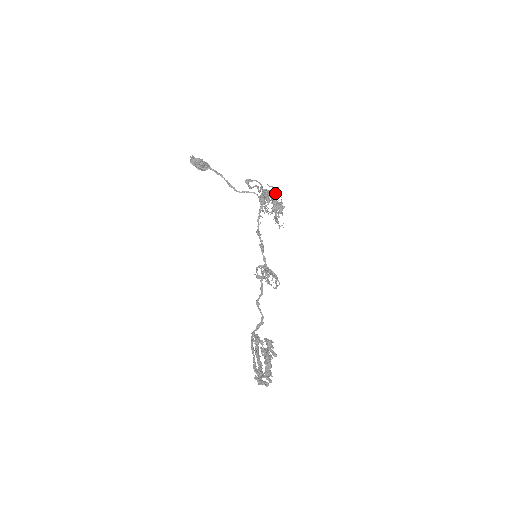
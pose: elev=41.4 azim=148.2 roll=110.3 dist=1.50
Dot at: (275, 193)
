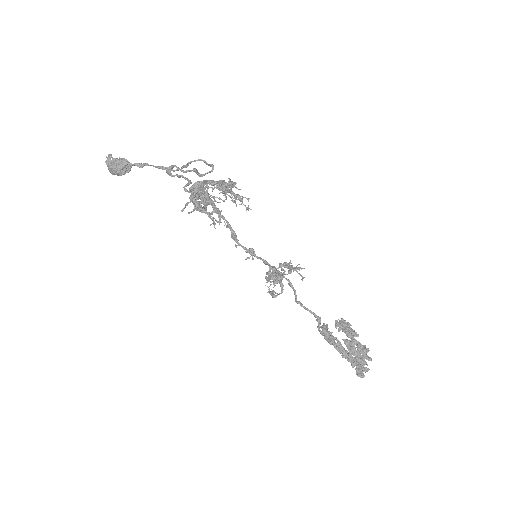
Dot at: (201, 195)
